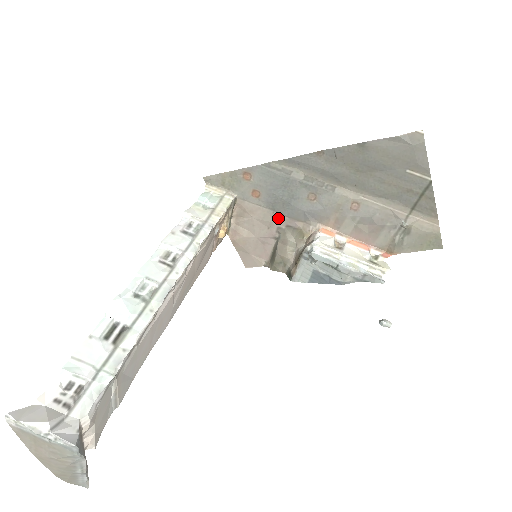
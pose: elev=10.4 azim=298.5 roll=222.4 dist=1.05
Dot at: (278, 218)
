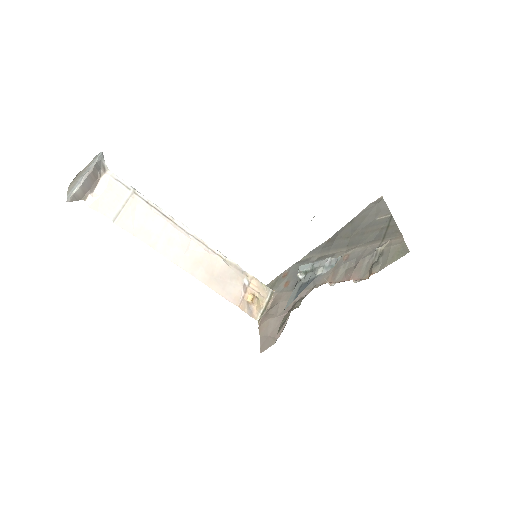
Dot at: occluded
